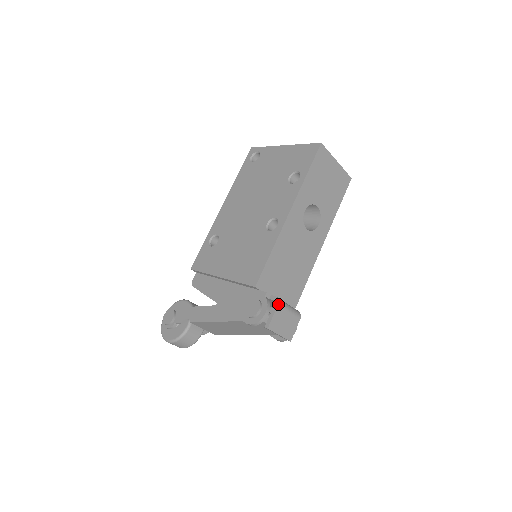
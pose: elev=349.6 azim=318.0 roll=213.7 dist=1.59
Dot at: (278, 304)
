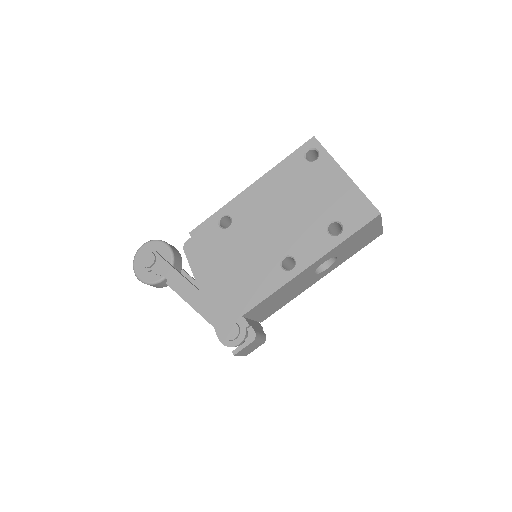
Dot at: (253, 341)
